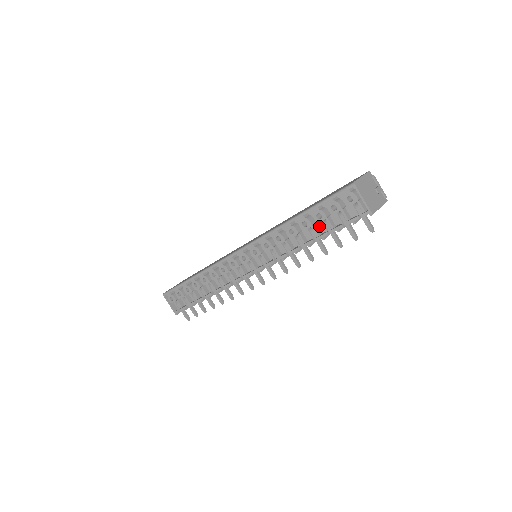
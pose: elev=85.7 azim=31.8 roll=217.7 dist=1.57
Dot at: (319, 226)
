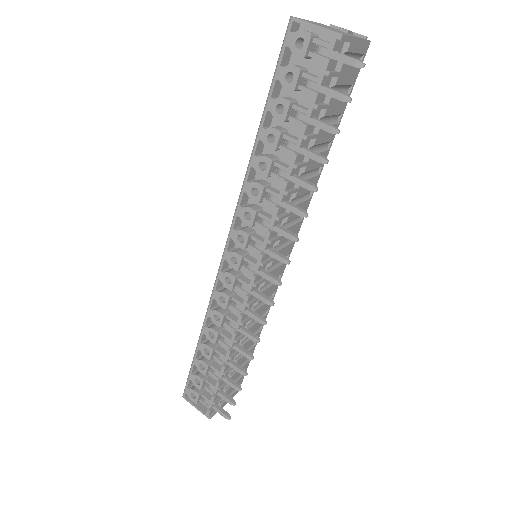
Dot at: (294, 132)
